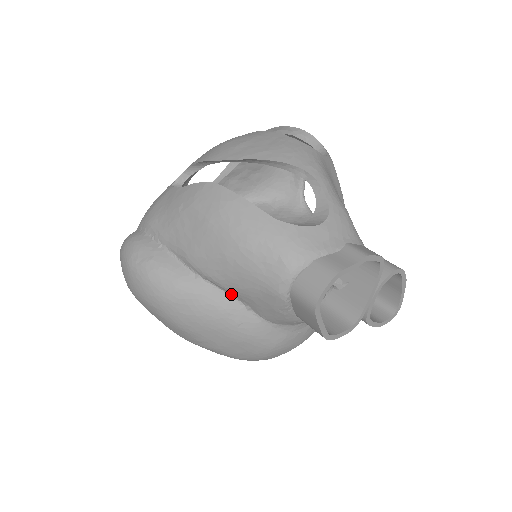
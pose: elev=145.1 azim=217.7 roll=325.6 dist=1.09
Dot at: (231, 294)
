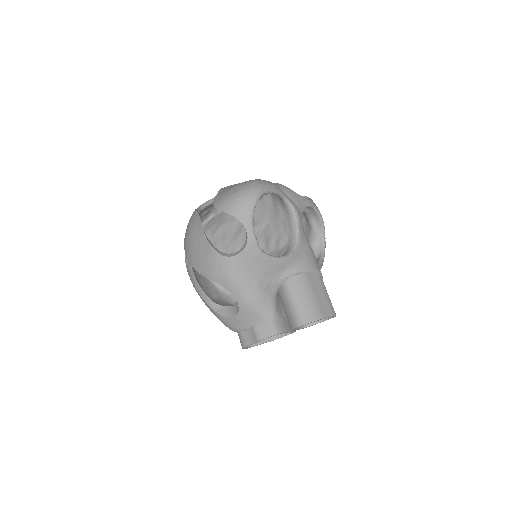
Dot at: occluded
